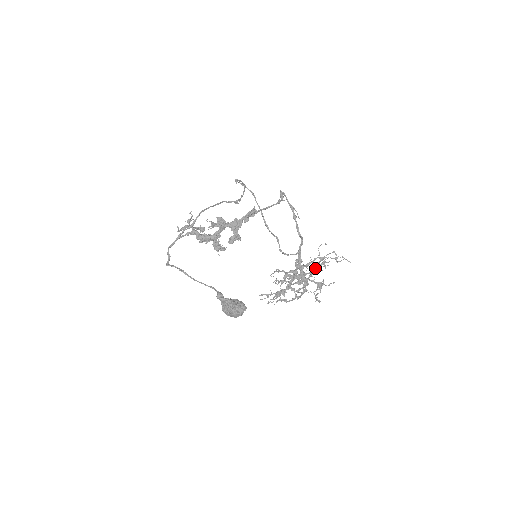
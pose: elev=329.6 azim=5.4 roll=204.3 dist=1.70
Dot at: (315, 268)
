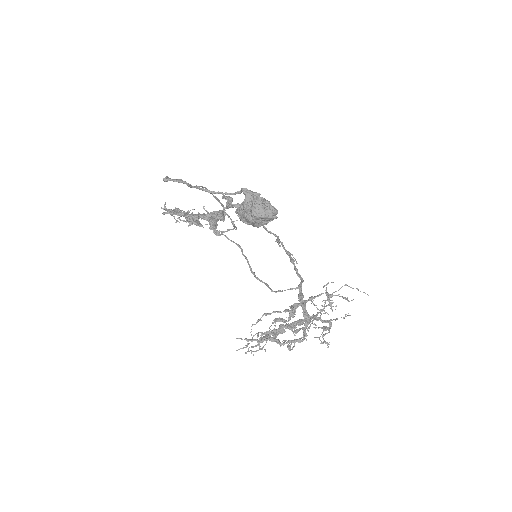
Dot at: (317, 315)
